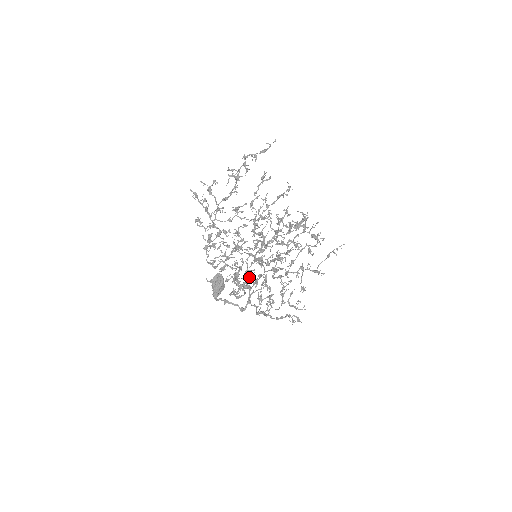
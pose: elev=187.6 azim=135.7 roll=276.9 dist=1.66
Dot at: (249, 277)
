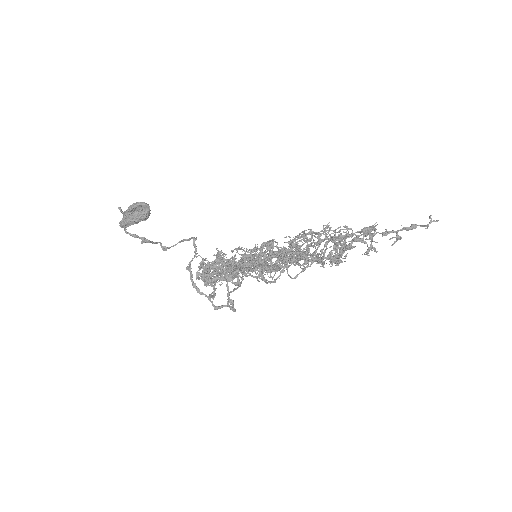
Dot at: occluded
